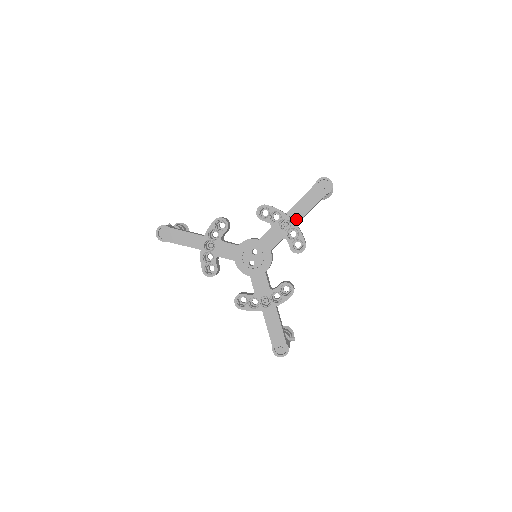
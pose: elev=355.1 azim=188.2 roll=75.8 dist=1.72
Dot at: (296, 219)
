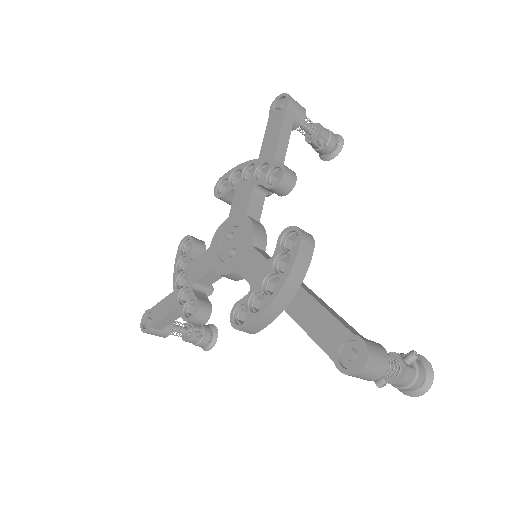
Dot at: occluded
